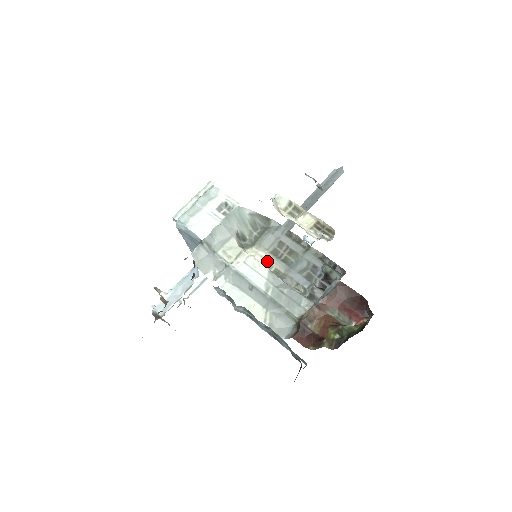
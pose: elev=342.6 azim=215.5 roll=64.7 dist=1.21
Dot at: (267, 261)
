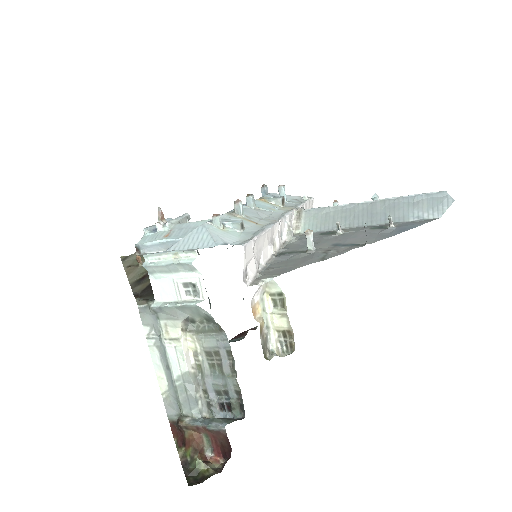
Dot at: (197, 355)
